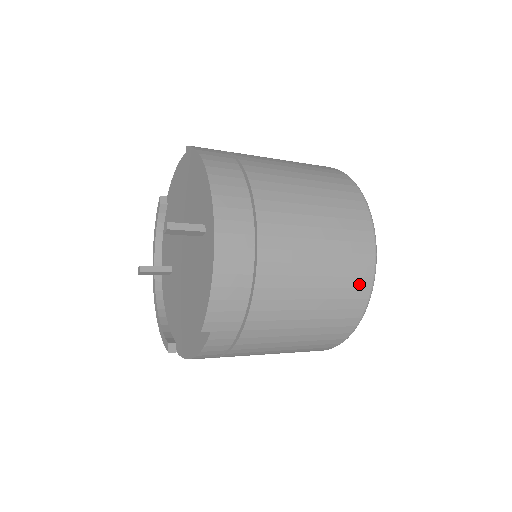
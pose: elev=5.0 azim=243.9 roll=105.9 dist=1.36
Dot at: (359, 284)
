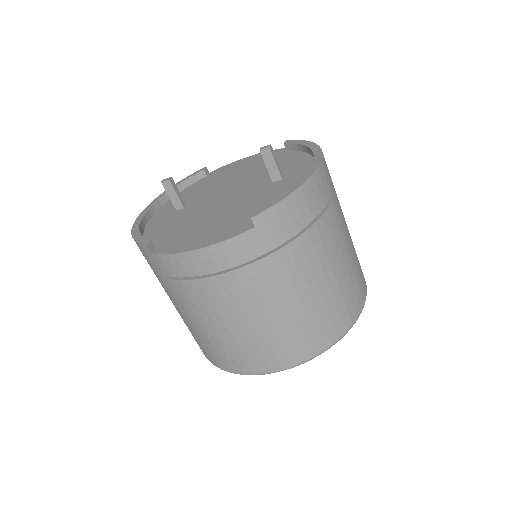
Dot at: (345, 318)
